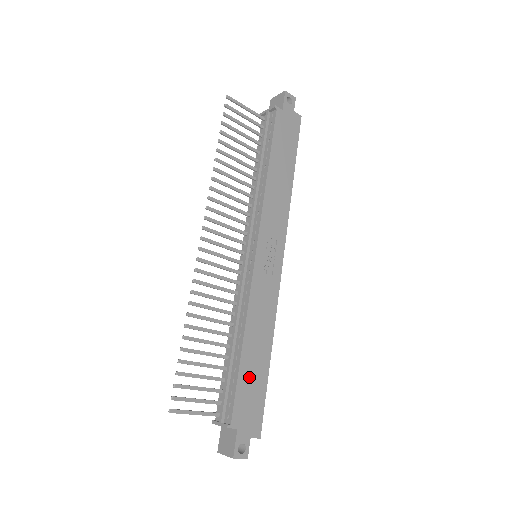
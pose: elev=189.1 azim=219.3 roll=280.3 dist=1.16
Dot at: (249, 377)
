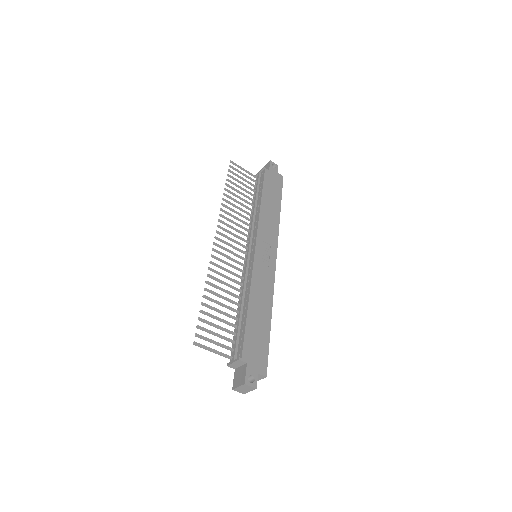
Dot at: (254, 329)
